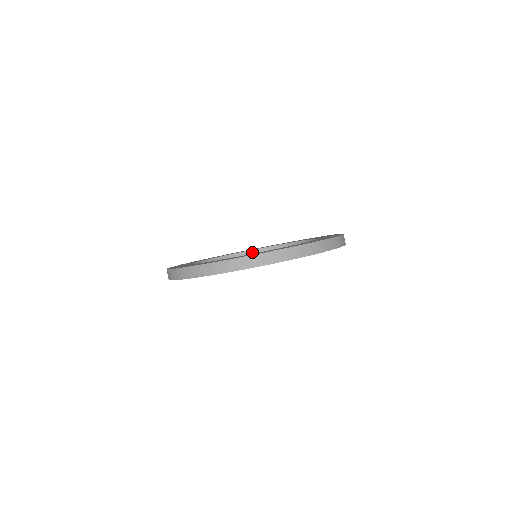
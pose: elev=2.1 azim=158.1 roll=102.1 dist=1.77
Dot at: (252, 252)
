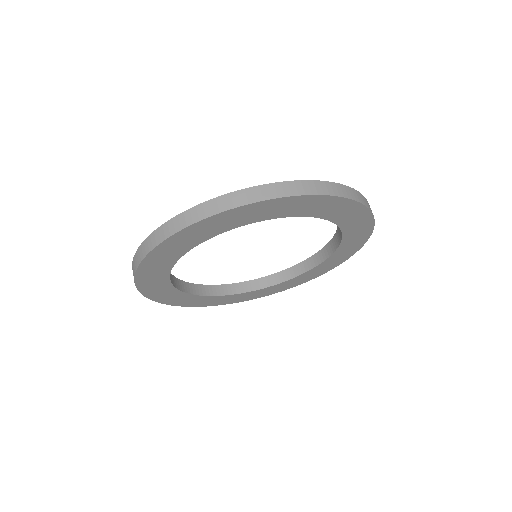
Dot at: (222, 287)
